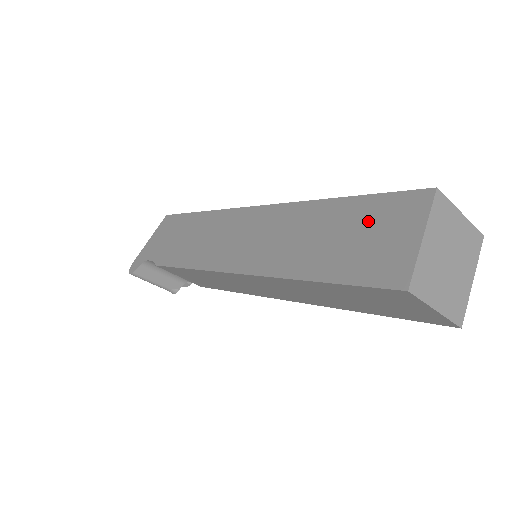
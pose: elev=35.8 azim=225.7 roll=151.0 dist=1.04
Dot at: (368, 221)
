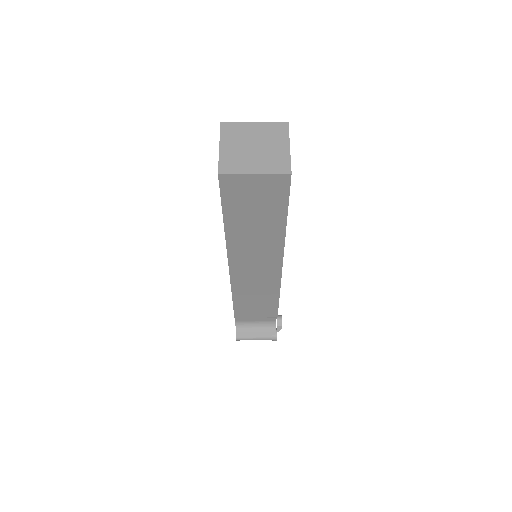
Dot at: occluded
